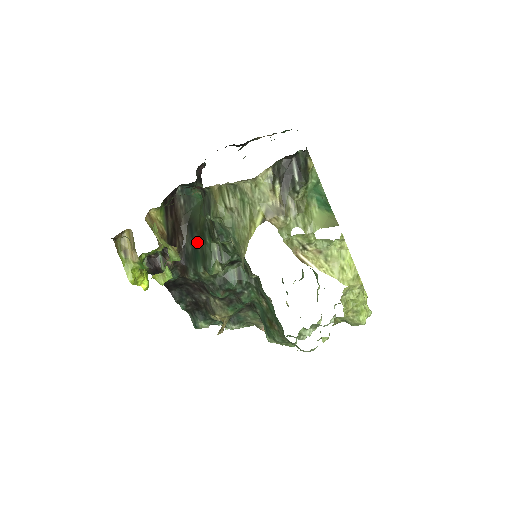
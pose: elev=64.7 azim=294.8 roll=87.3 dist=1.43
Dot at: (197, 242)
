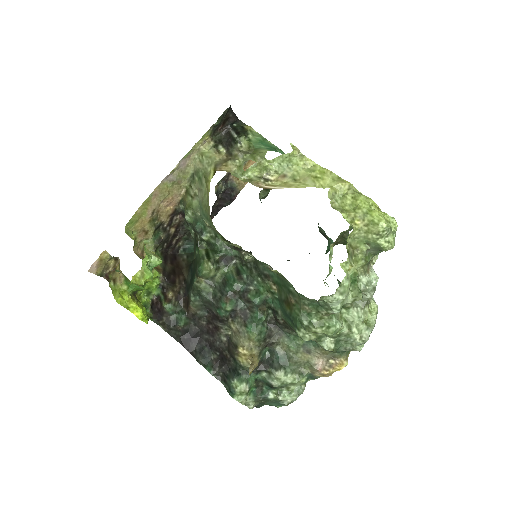
Dot at: (193, 267)
